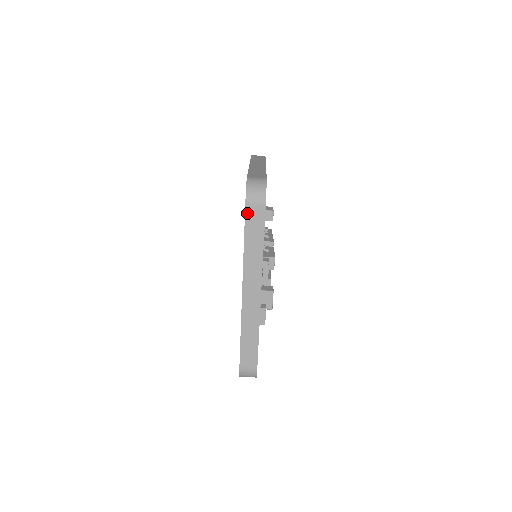
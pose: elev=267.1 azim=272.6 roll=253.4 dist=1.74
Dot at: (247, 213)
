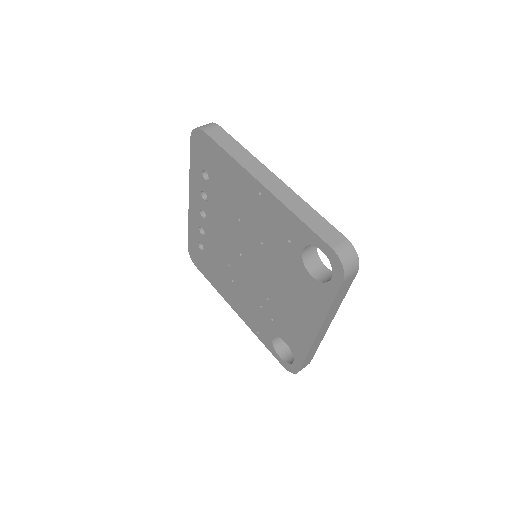
Dot at: (210, 135)
